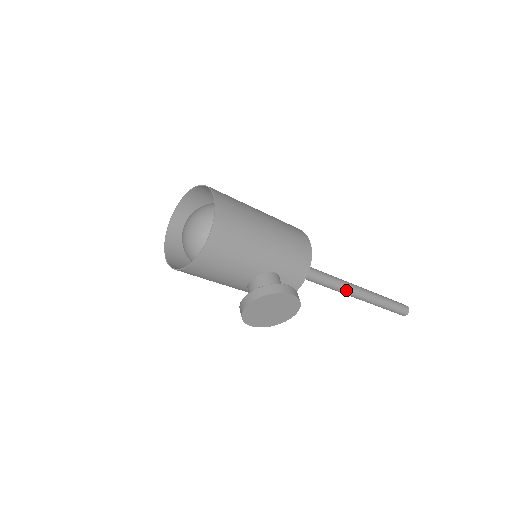
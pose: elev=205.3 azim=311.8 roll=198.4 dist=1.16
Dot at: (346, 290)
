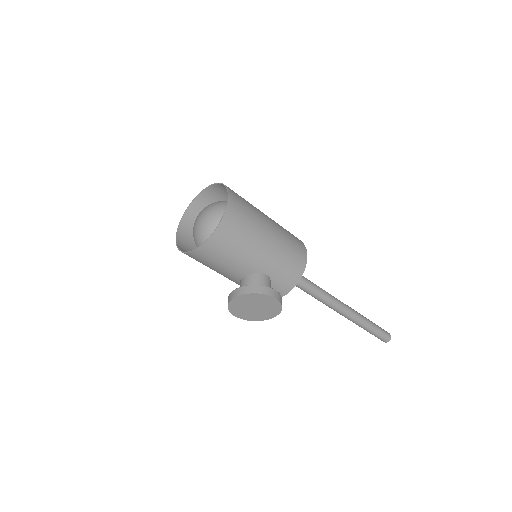
Dot at: (333, 306)
